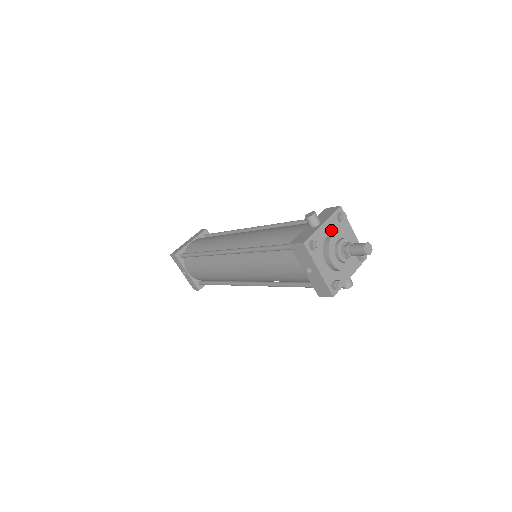
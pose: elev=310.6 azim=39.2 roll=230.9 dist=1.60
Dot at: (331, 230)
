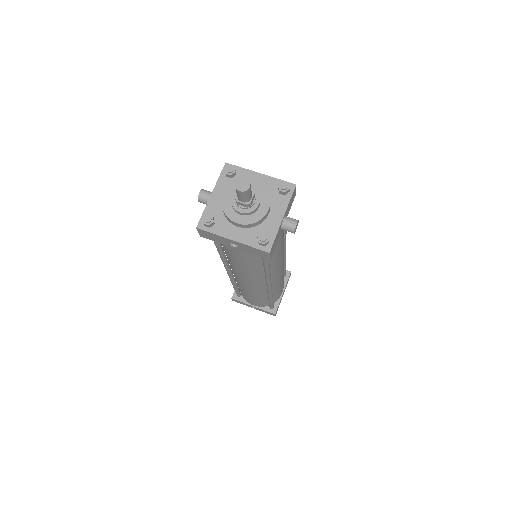
Dot at: occluded
